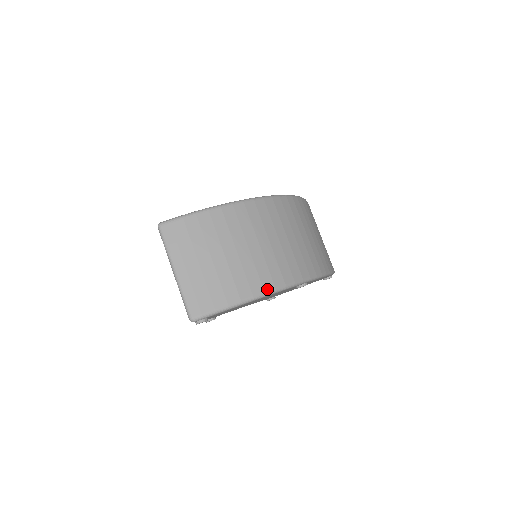
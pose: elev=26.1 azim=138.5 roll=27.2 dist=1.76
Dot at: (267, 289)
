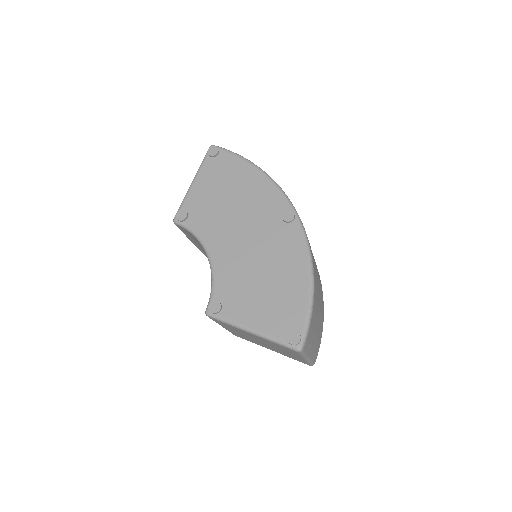
Dot at: occluded
